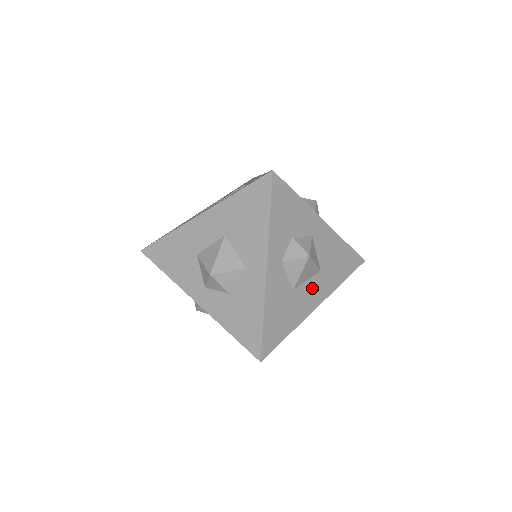
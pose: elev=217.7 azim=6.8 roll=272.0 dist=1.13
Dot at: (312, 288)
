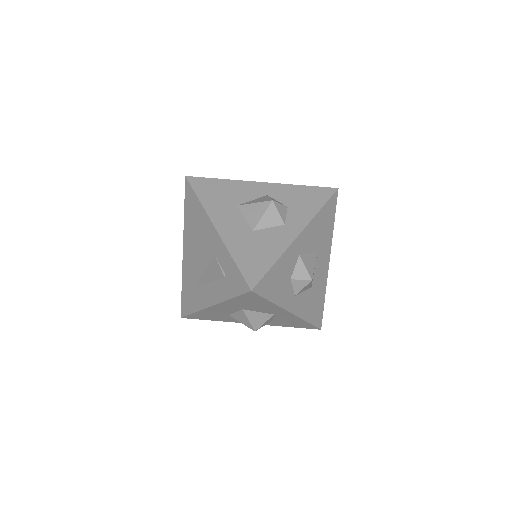
Dot at: (320, 265)
